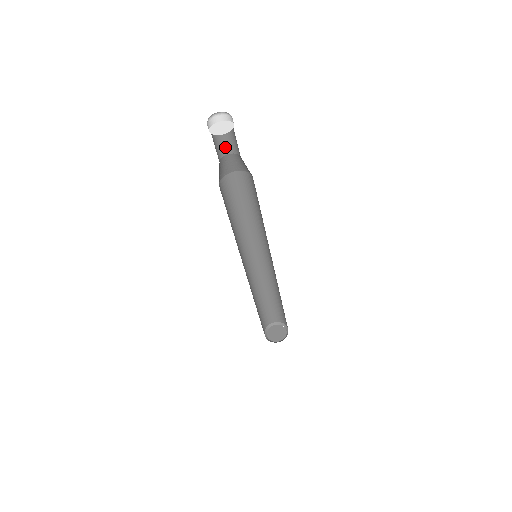
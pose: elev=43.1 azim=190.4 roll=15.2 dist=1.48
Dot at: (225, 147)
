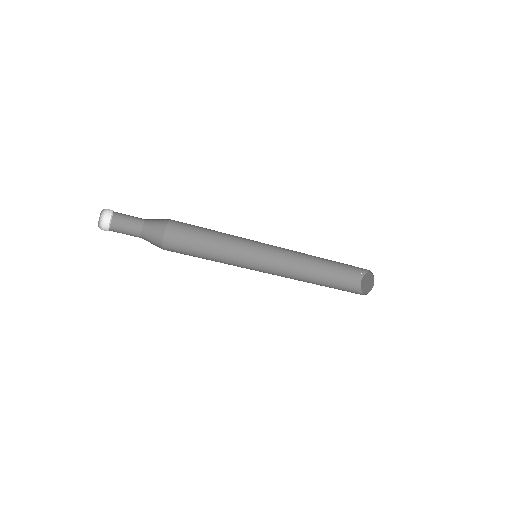
Dot at: occluded
